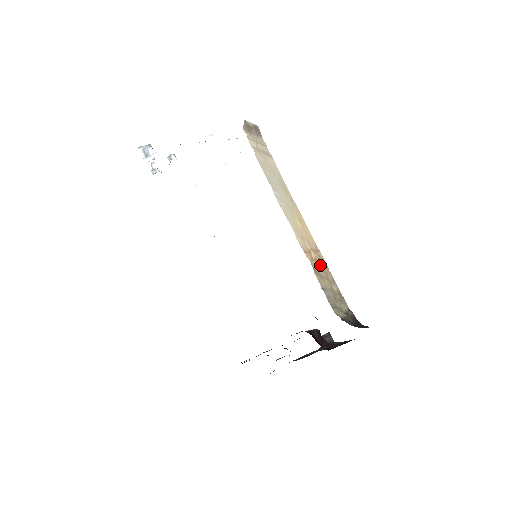
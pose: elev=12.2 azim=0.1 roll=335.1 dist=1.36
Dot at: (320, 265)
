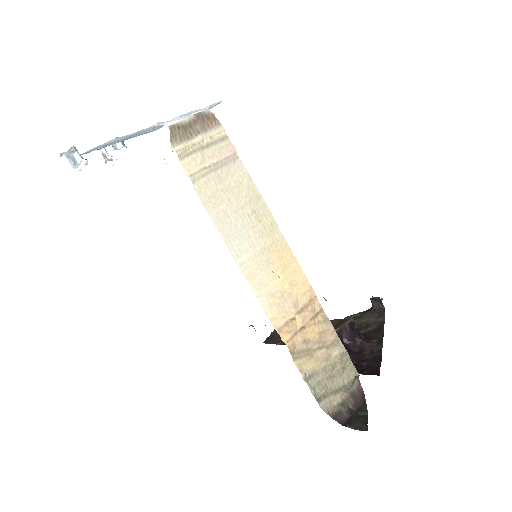
Dot at: (311, 330)
